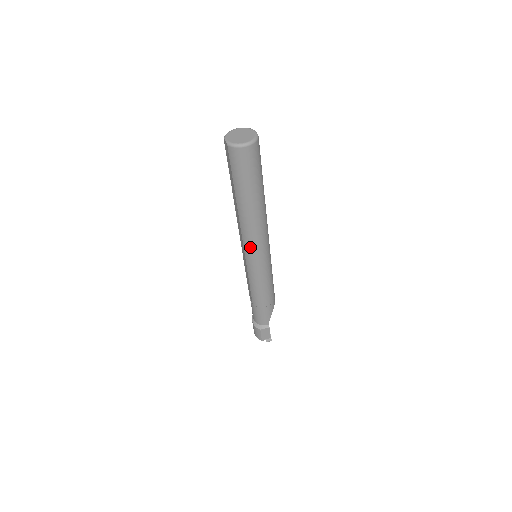
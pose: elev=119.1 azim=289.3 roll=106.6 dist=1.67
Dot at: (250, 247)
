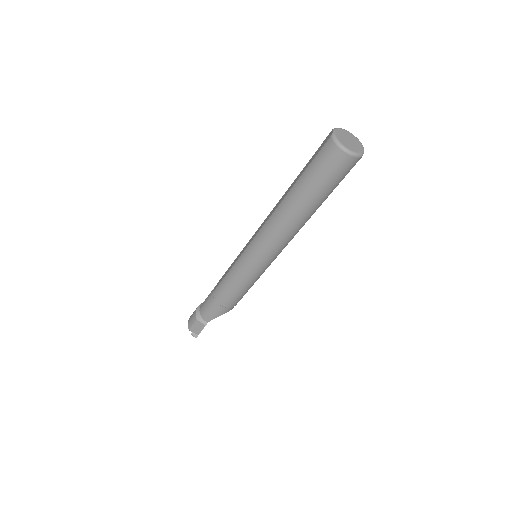
Dot at: (260, 242)
